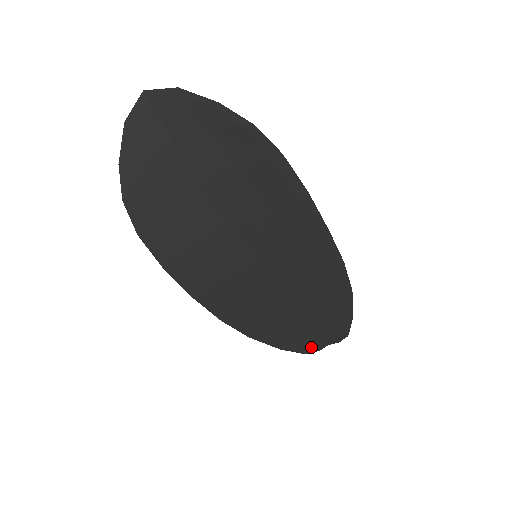
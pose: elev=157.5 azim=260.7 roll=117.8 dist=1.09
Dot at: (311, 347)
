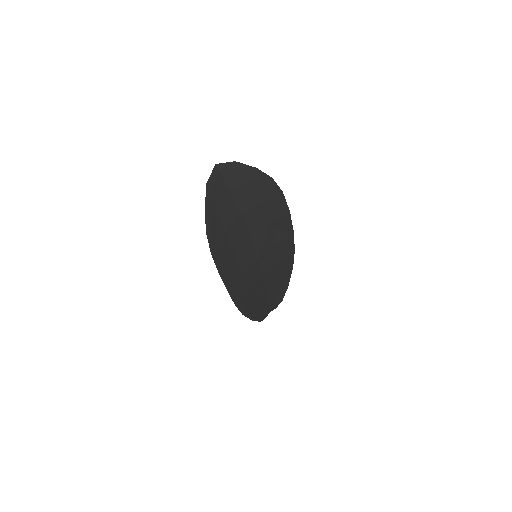
Dot at: (264, 316)
